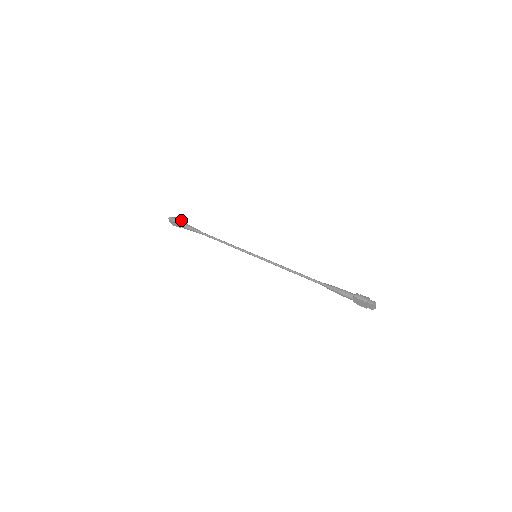
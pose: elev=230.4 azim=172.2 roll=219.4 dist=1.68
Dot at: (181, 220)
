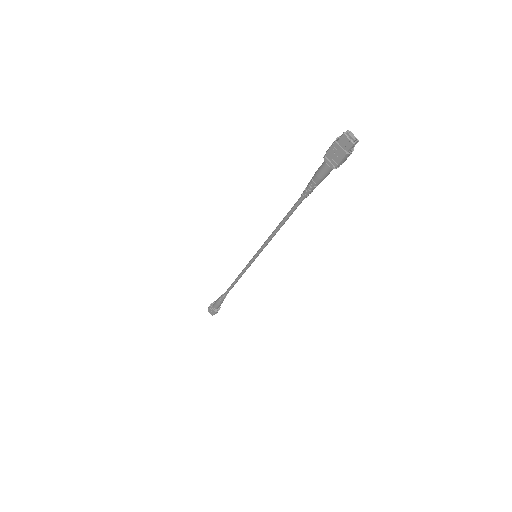
Dot at: occluded
